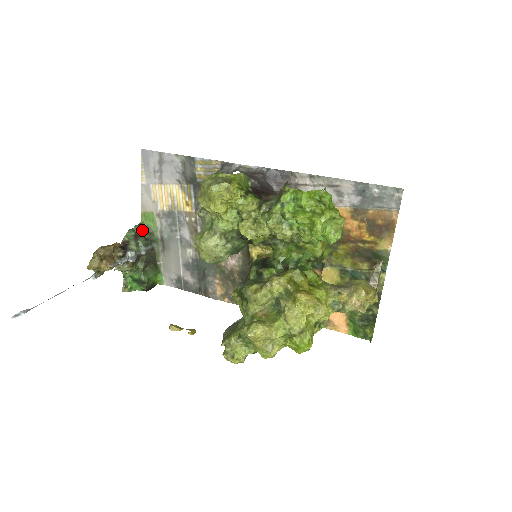
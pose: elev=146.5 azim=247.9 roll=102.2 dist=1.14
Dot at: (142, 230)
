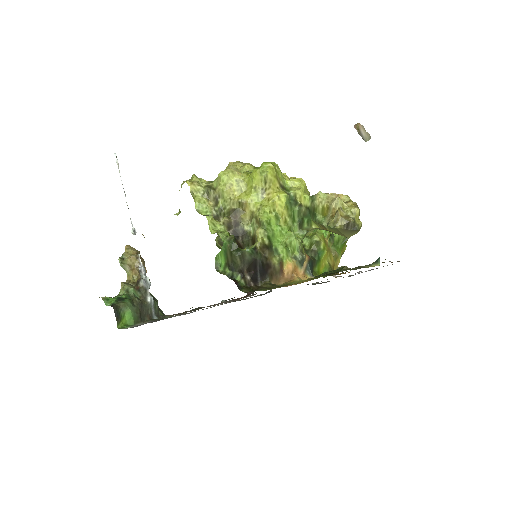
Dot at: (161, 310)
